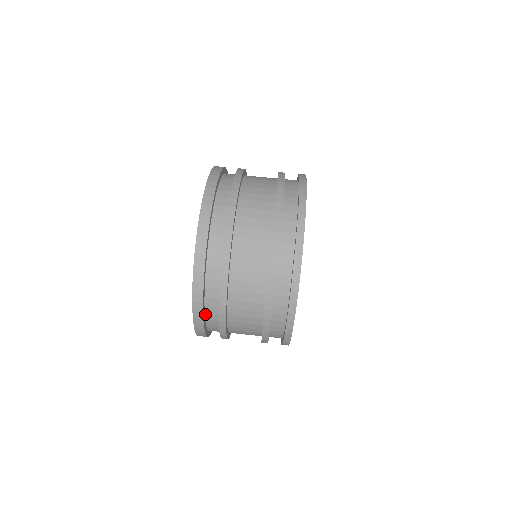
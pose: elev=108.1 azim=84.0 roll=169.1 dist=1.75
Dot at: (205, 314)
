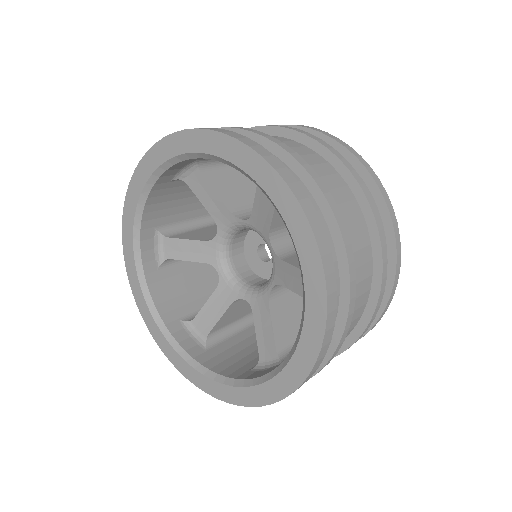
Dot at: occluded
